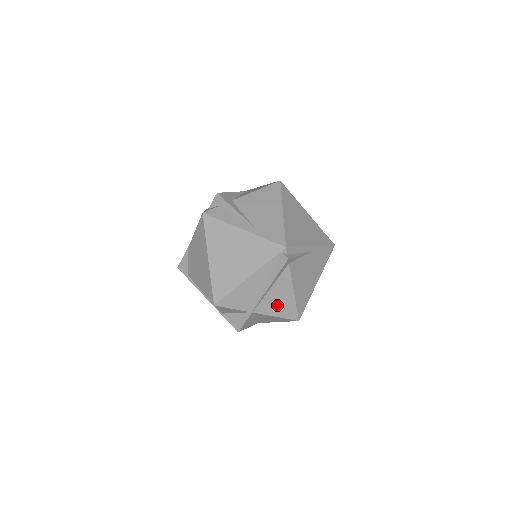
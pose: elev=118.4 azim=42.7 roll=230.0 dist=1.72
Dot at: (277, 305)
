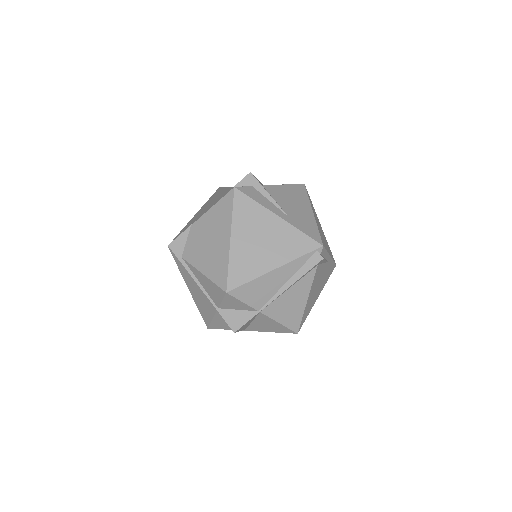
Dot at: (286, 310)
